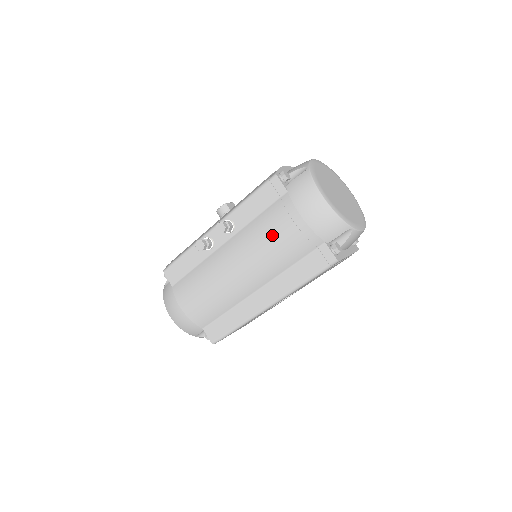
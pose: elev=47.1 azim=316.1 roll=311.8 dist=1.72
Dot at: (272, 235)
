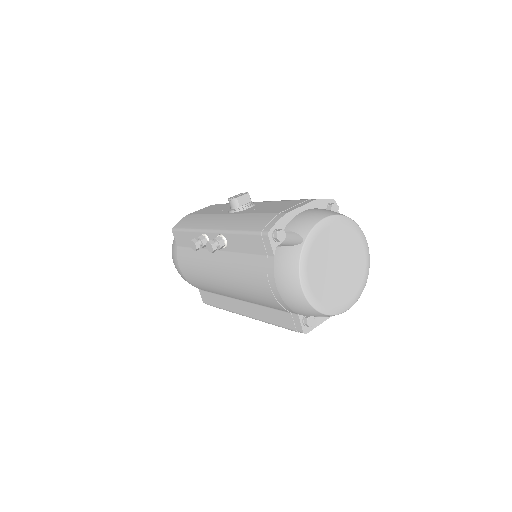
Dot at: (252, 282)
